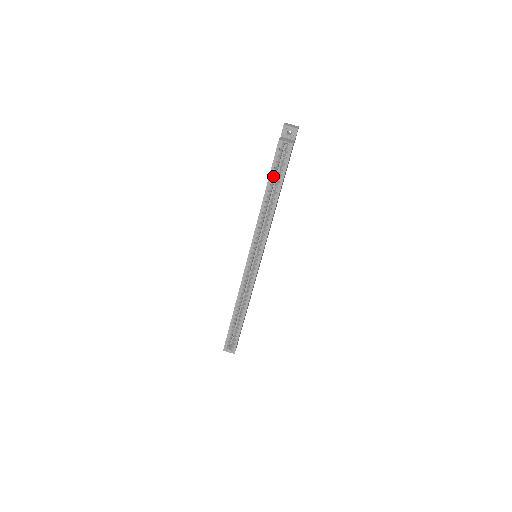
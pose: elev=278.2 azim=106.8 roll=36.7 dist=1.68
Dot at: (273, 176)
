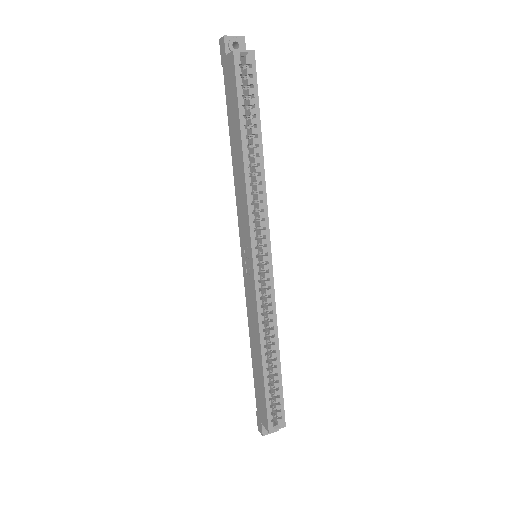
Dot at: (244, 111)
